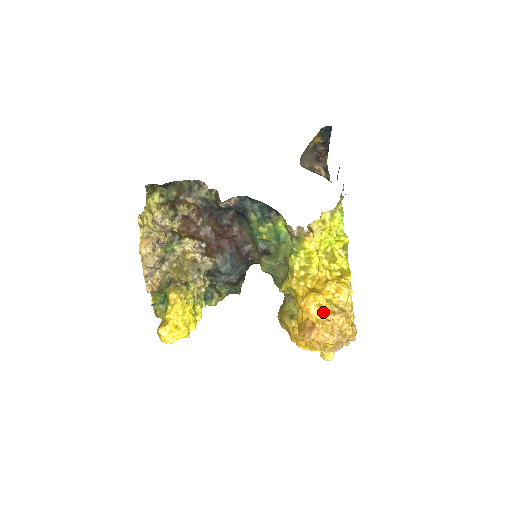
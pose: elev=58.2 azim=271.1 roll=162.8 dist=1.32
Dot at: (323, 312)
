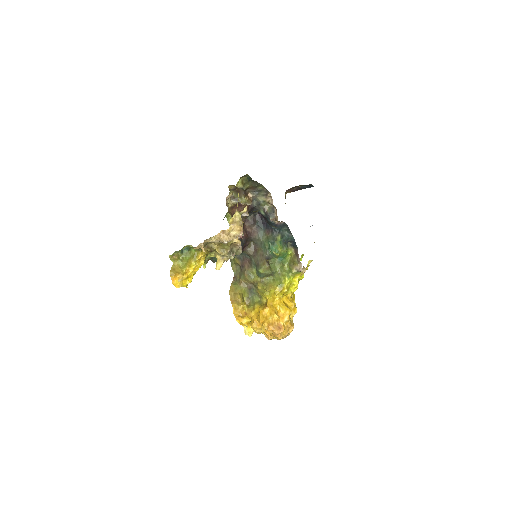
Dot at: (288, 322)
